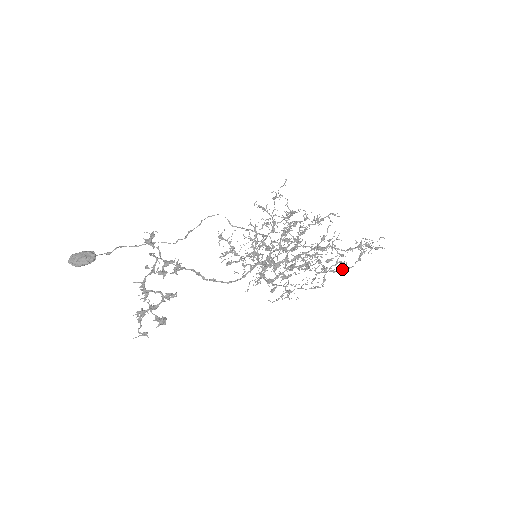
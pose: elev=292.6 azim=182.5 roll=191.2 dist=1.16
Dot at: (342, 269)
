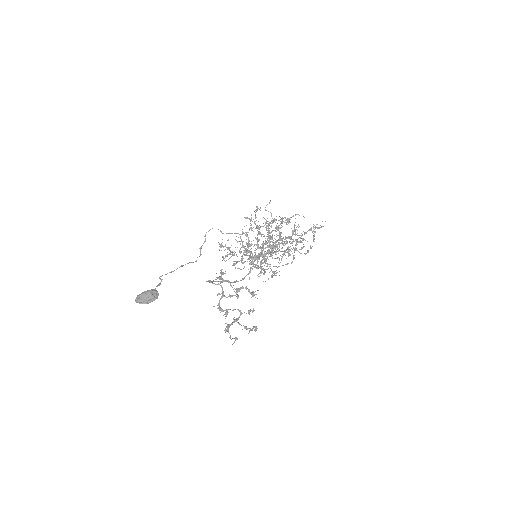
Dot at: occluded
